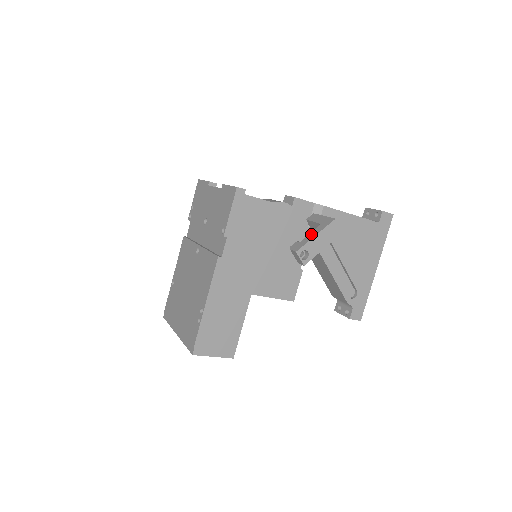
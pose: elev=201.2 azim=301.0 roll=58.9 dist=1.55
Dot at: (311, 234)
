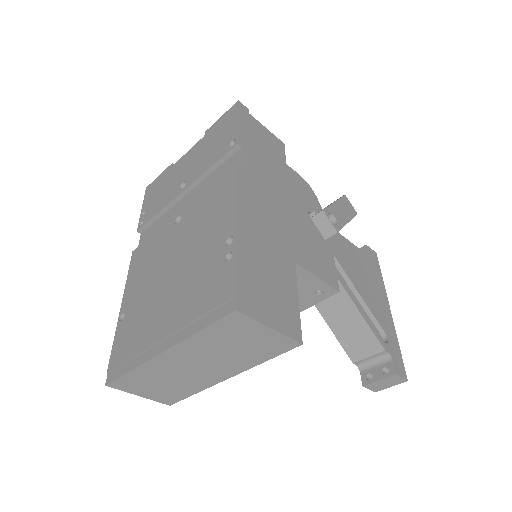
Dot at: occluded
